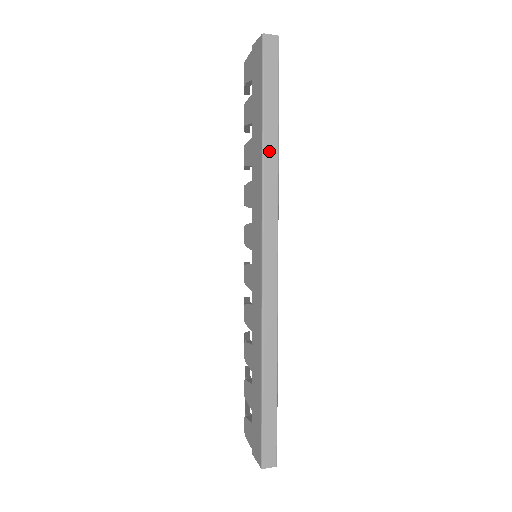
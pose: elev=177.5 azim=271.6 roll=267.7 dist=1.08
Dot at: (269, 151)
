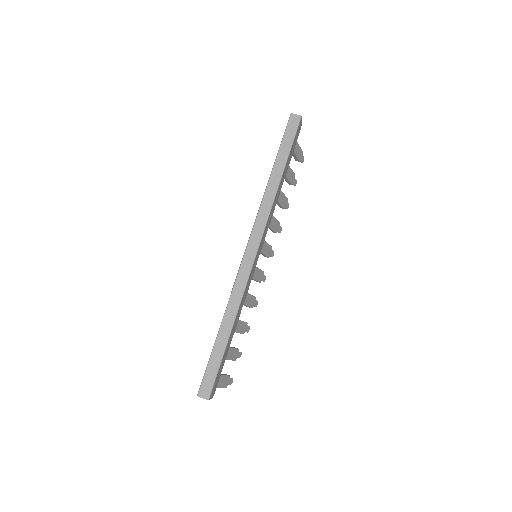
Dot at: (273, 181)
